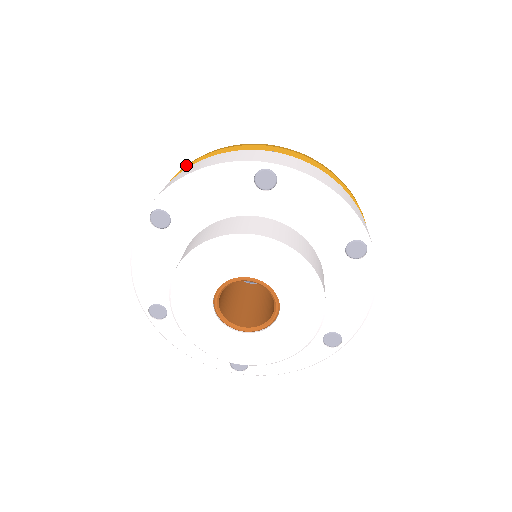
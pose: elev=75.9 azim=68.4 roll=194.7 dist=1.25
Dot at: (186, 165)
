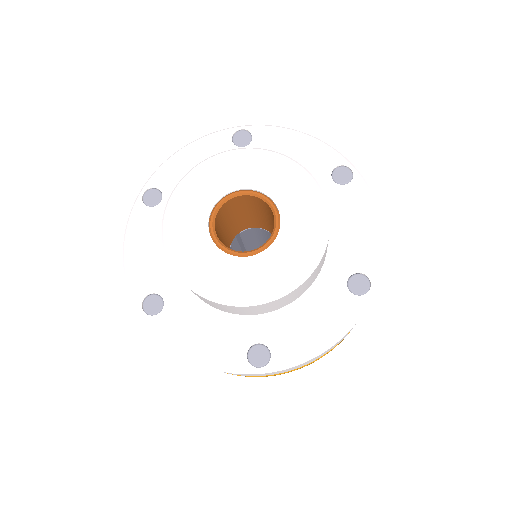
Dot at: occluded
